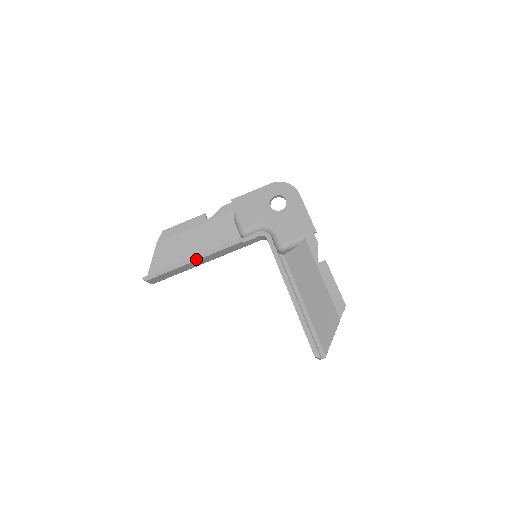
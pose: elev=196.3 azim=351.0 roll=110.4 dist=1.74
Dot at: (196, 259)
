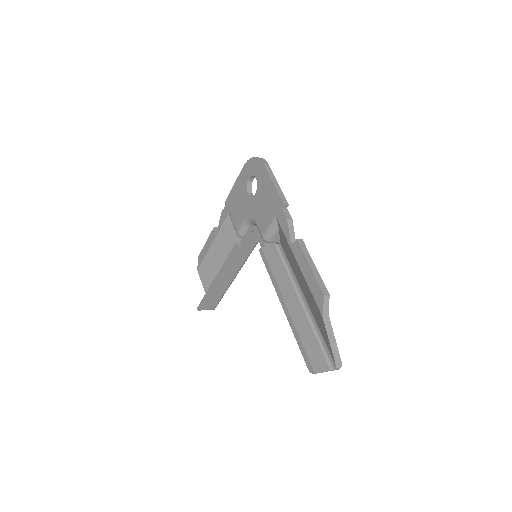
Dot at: (217, 278)
